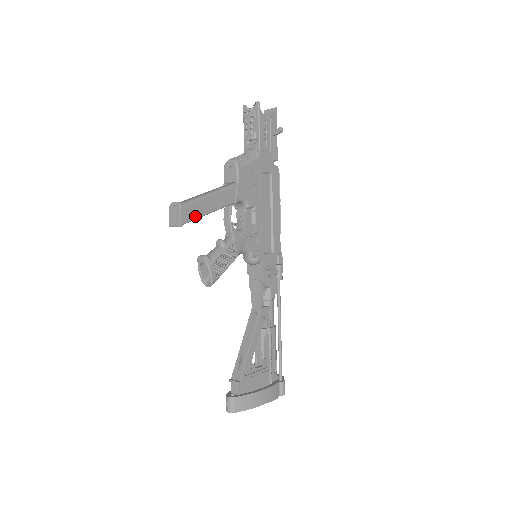
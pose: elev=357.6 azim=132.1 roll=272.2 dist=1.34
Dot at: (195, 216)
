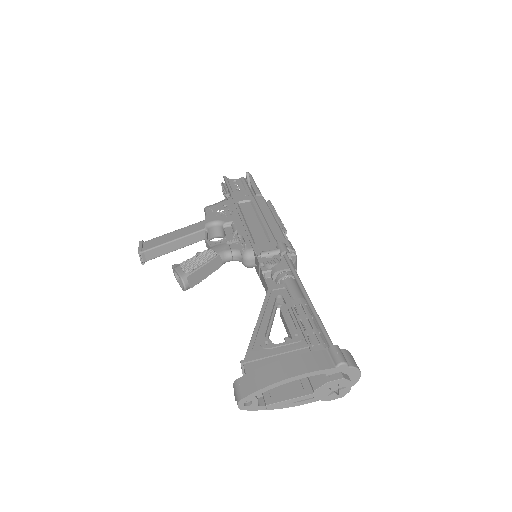
Dot at: (158, 244)
